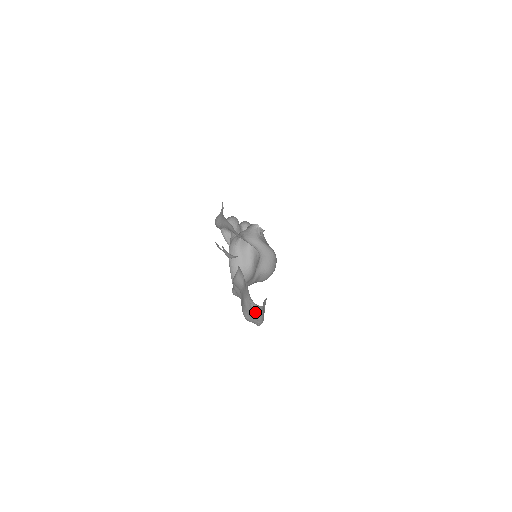
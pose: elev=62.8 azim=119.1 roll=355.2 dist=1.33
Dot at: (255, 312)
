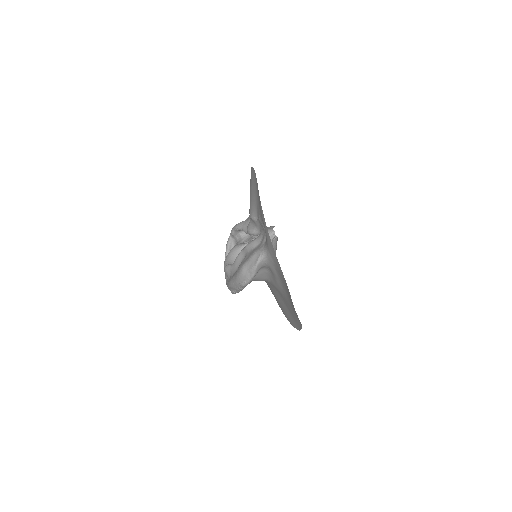
Dot at: (258, 263)
